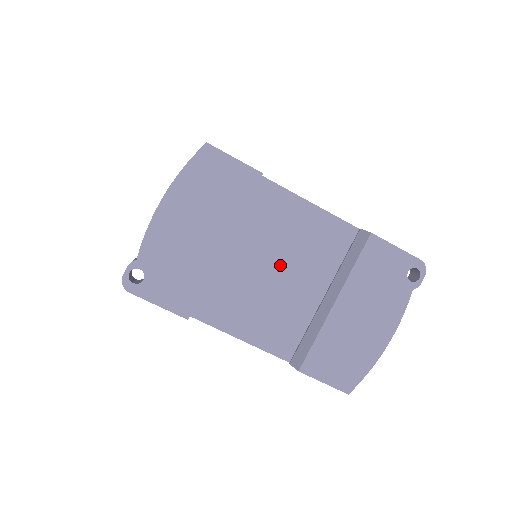
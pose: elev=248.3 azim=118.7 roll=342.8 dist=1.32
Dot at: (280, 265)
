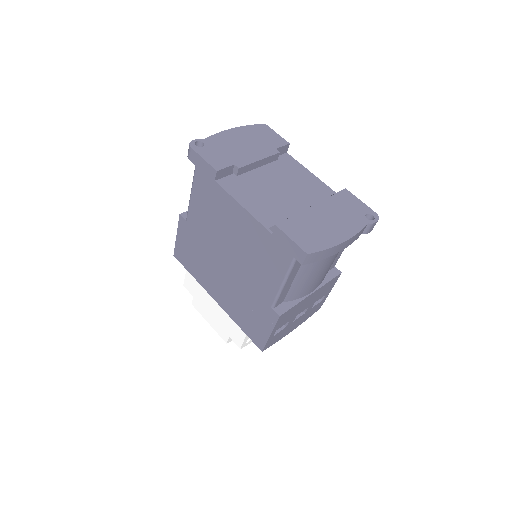
Dot at: (283, 187)
